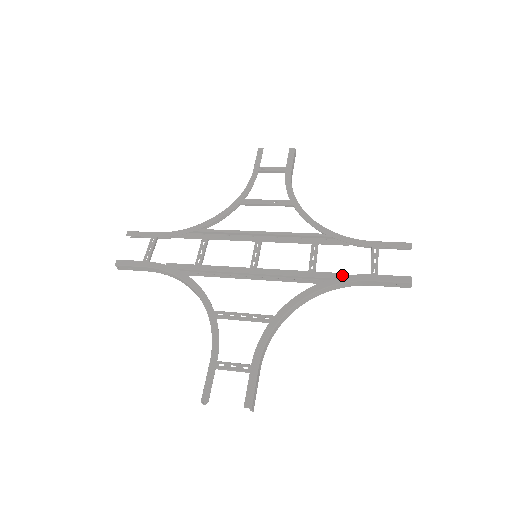
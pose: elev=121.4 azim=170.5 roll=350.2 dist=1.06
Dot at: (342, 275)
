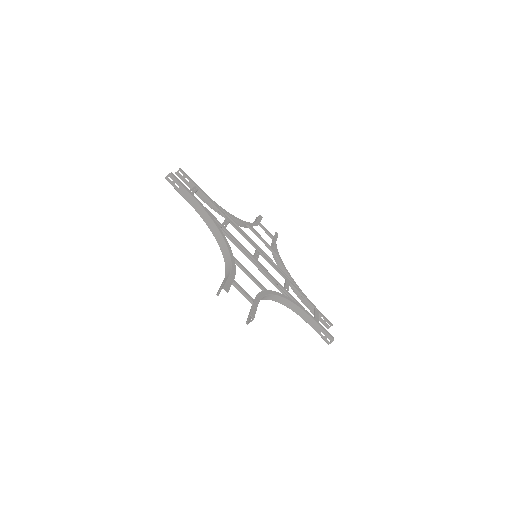
Dot at: (302, 306)
